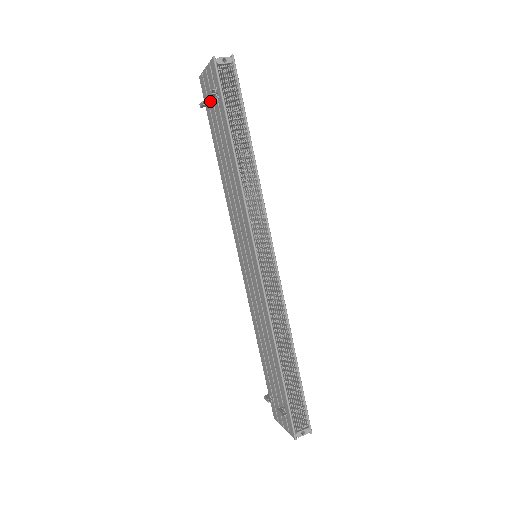
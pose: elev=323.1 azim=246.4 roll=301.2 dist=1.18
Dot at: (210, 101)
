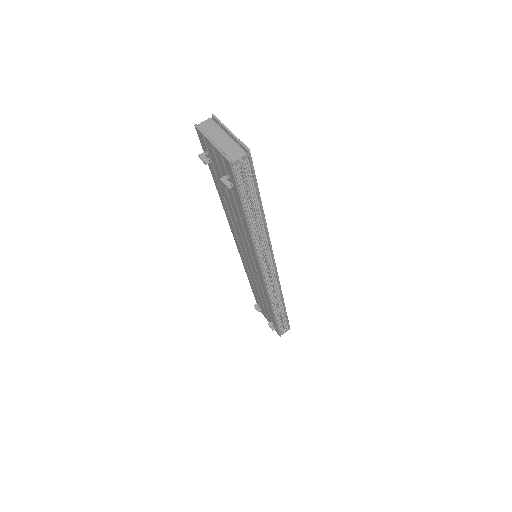
Dot at: (214, 163)
